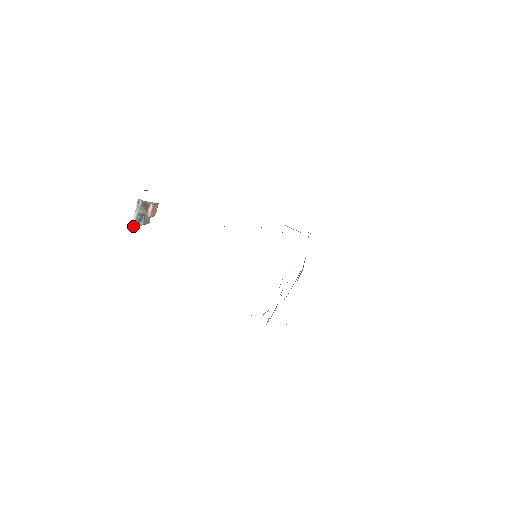
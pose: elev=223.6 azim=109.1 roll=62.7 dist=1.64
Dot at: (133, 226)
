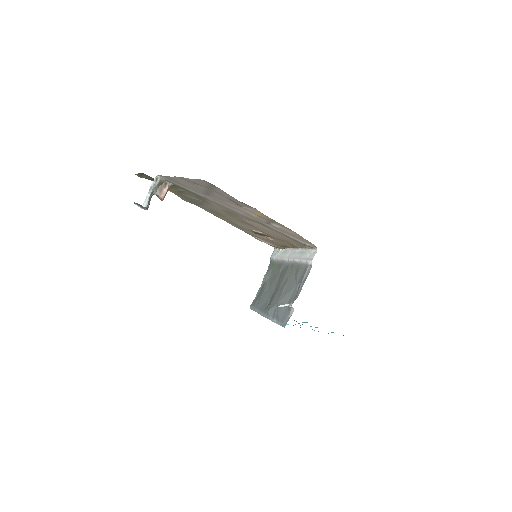
Dot at: (144, 206)
